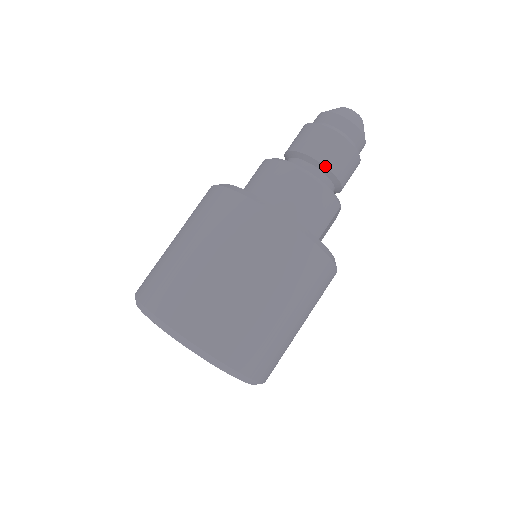
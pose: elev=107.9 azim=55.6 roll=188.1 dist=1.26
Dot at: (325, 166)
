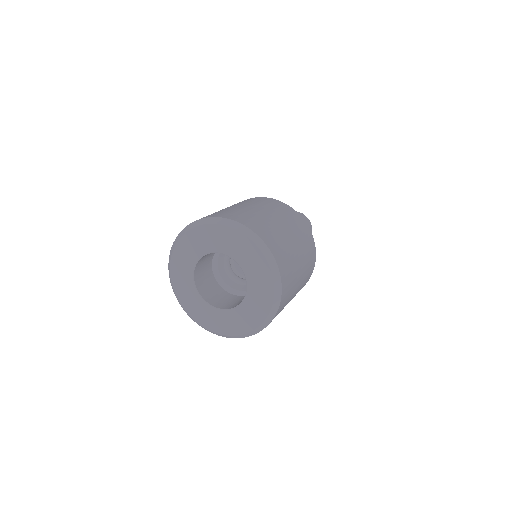
Dot at: occluded
